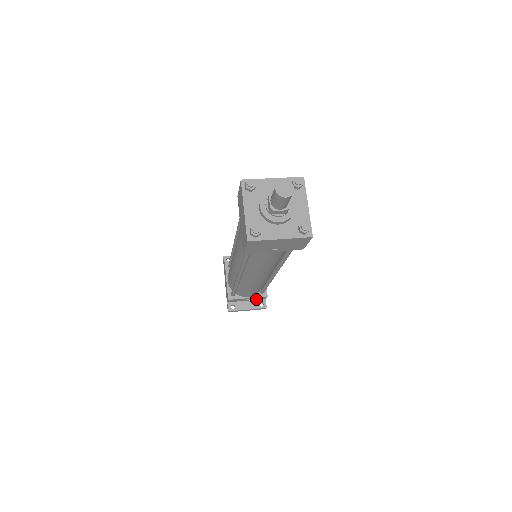
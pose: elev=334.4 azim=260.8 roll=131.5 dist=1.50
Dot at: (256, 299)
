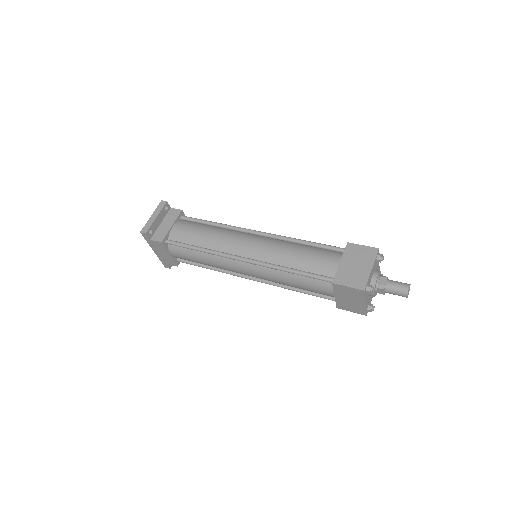
Dot at: occluded
